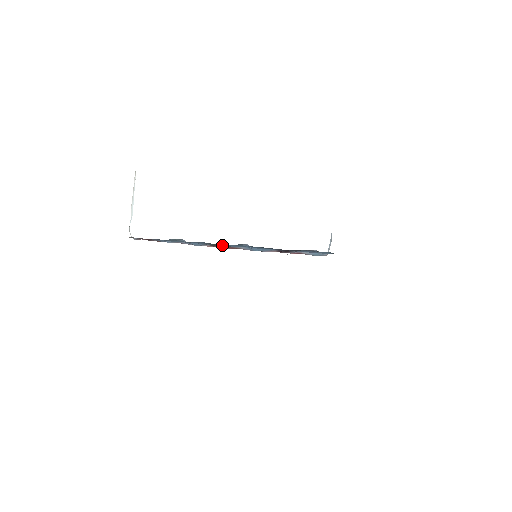
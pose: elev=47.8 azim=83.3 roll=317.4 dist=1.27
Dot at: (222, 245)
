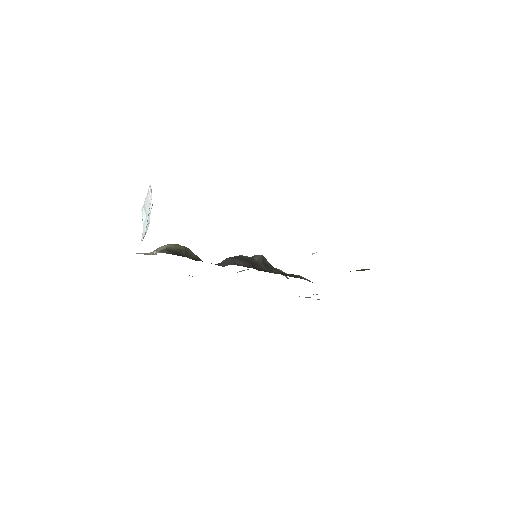
Dot at: occluded
